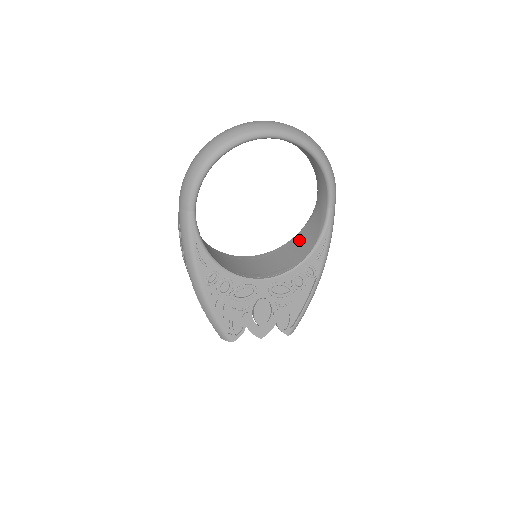
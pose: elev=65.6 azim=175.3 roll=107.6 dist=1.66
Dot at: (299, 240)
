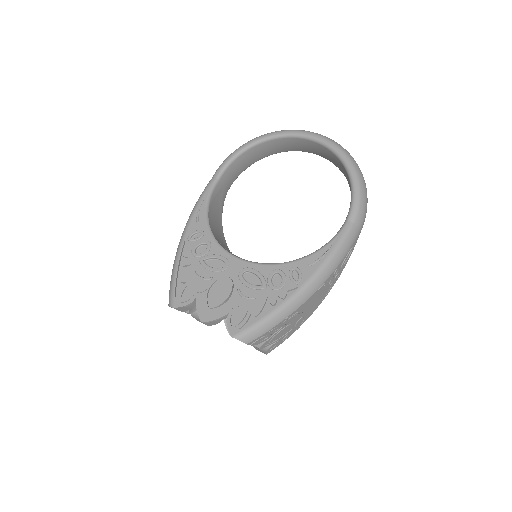
Dot at: occluded
